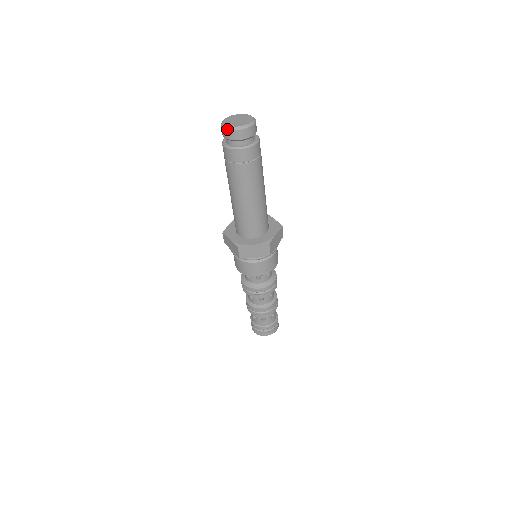
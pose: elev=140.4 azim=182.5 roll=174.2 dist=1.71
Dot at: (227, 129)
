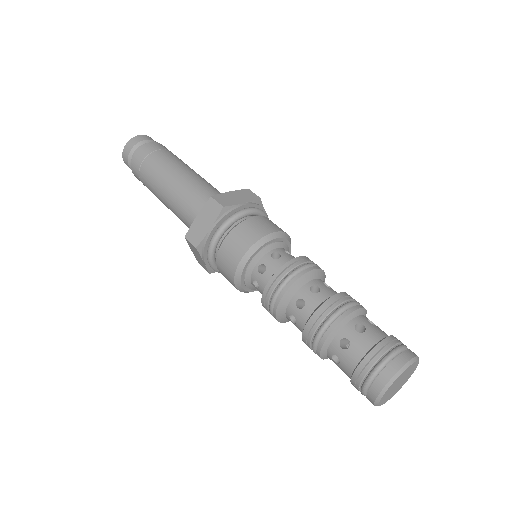
Dot at: (122, 157)
